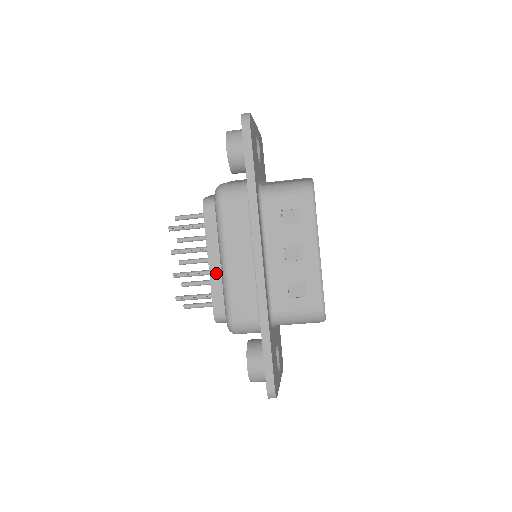
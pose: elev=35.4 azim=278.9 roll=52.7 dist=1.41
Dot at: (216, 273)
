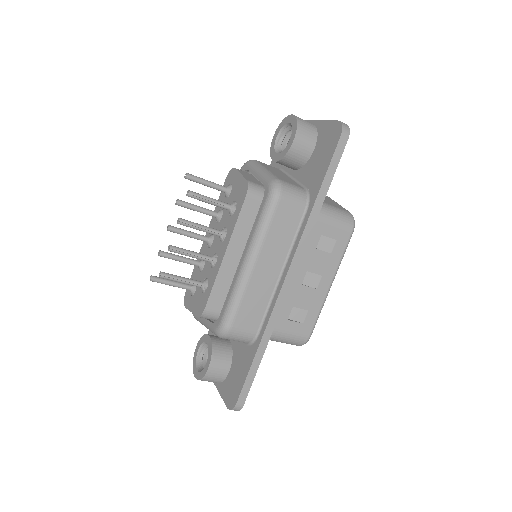
Dot at: (227, 269)
